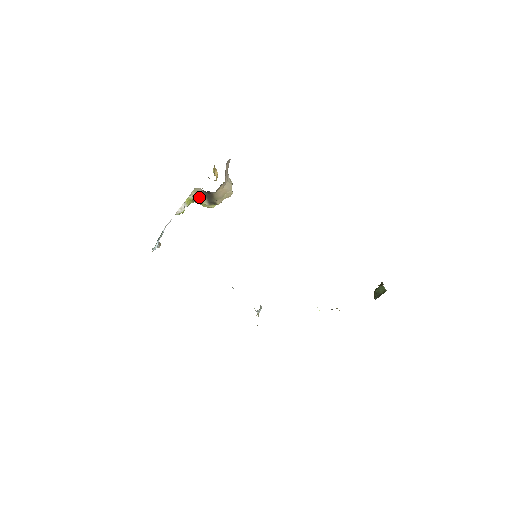
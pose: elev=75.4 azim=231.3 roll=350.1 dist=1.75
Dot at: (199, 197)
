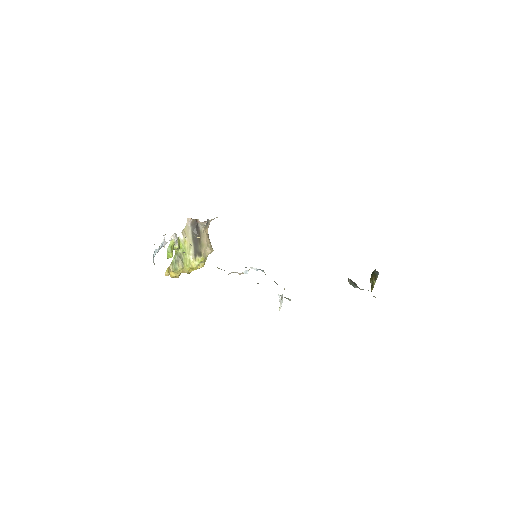
Dot at: (187, 243)
